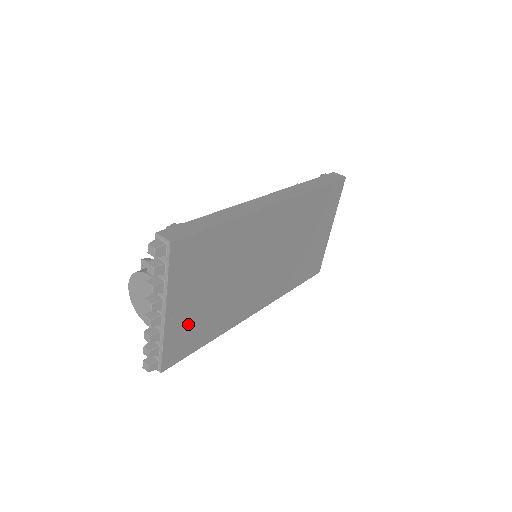
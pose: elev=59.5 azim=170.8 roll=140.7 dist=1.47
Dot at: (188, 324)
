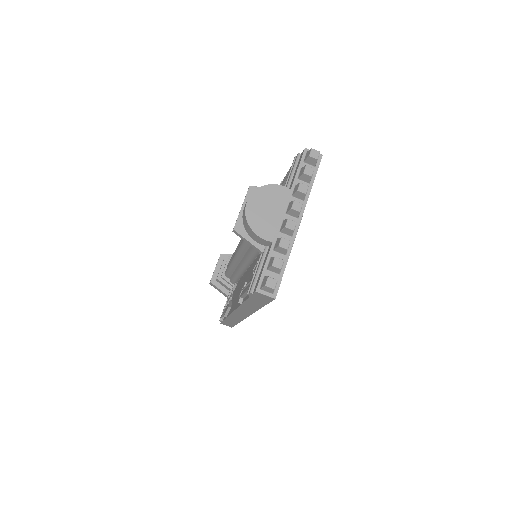
Dot at: occluded
